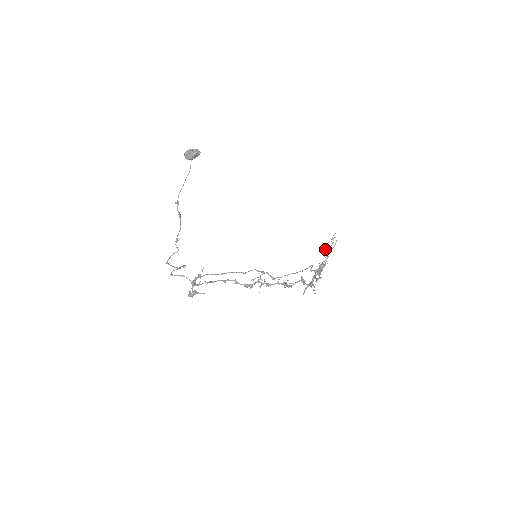
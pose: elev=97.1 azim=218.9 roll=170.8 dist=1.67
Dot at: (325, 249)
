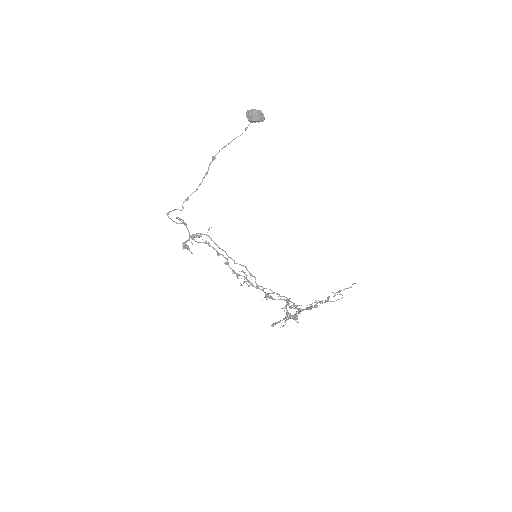
Dot at: occluded
